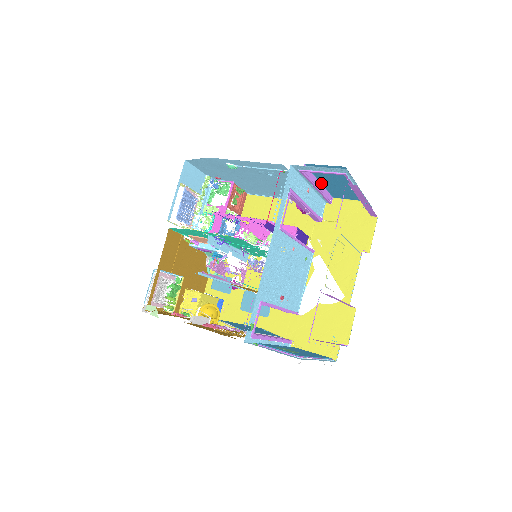
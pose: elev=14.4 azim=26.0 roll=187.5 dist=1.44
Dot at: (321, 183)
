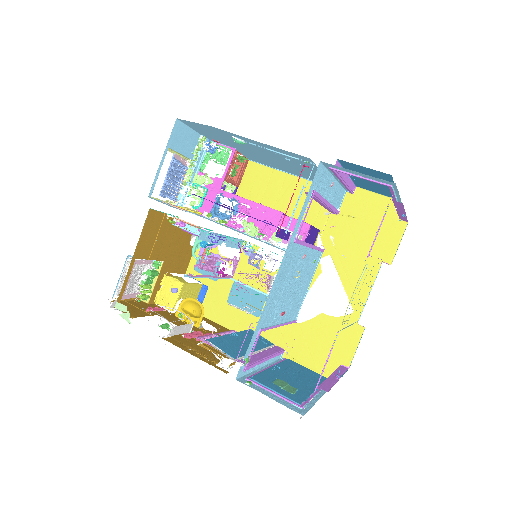
Dot at: occluded
